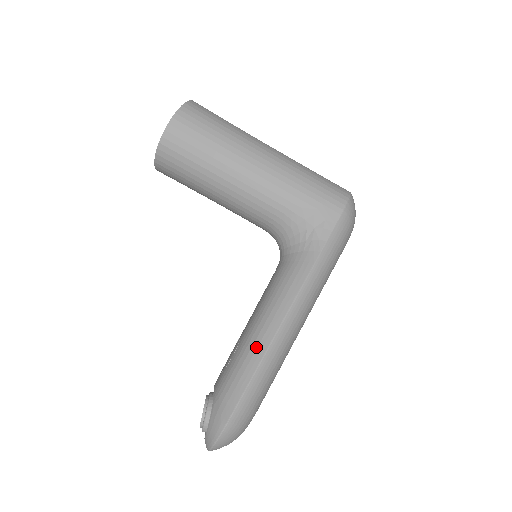
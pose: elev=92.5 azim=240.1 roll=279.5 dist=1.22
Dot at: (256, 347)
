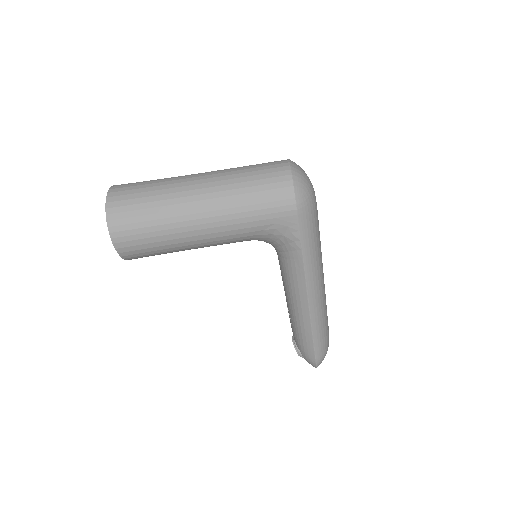
Dot at: (302, 322)
